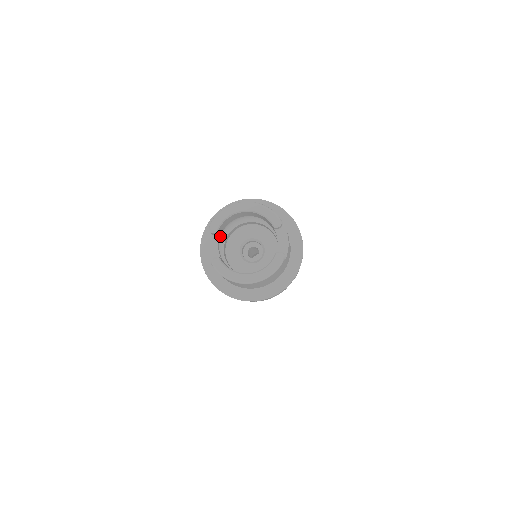
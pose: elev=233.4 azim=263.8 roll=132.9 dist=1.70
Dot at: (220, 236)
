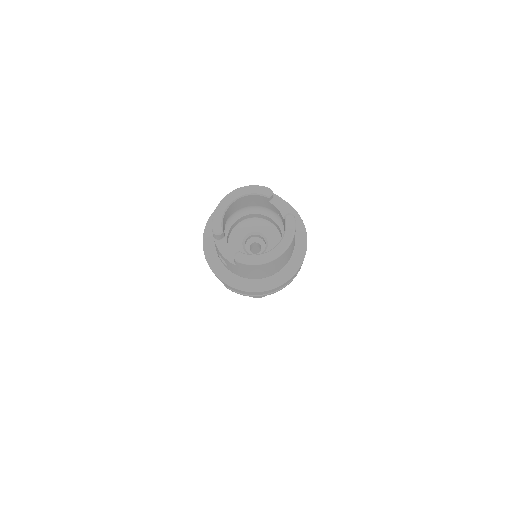
Dot at: (225, 239)
